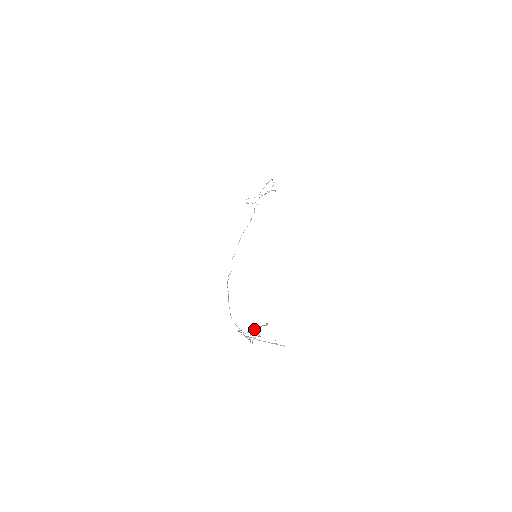
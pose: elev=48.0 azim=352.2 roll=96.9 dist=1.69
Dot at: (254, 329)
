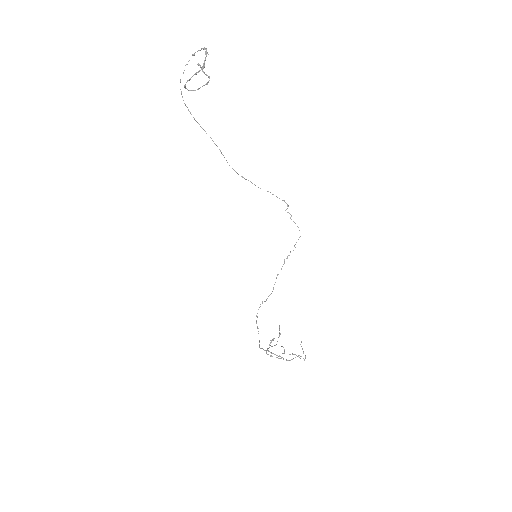
Dot at: (273, 340)
